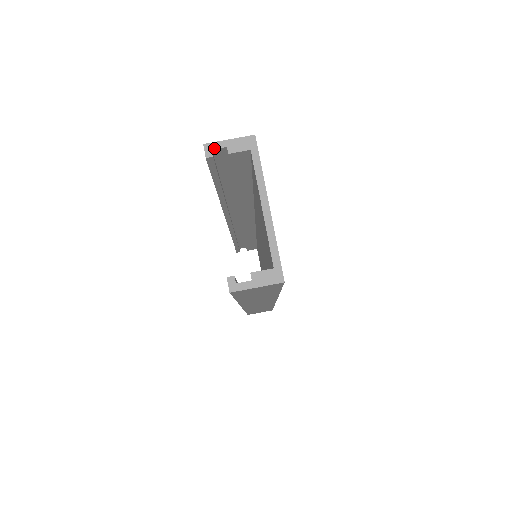
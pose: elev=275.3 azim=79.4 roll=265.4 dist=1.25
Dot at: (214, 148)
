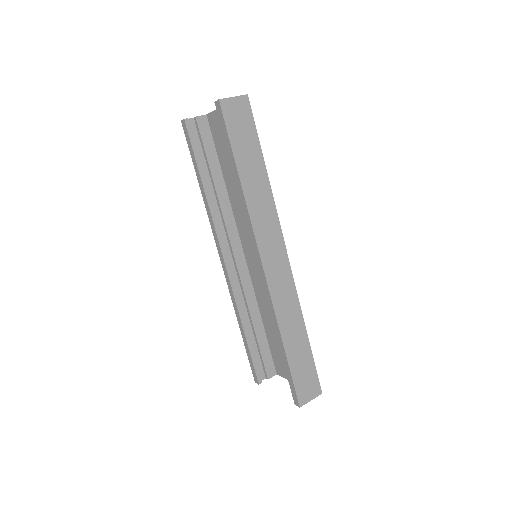
Dot at: (187, 119)
